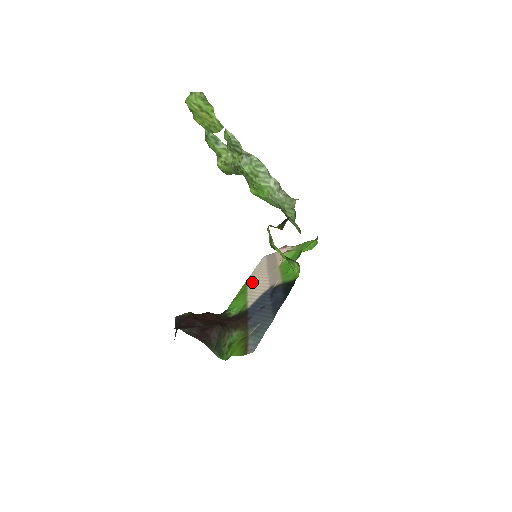
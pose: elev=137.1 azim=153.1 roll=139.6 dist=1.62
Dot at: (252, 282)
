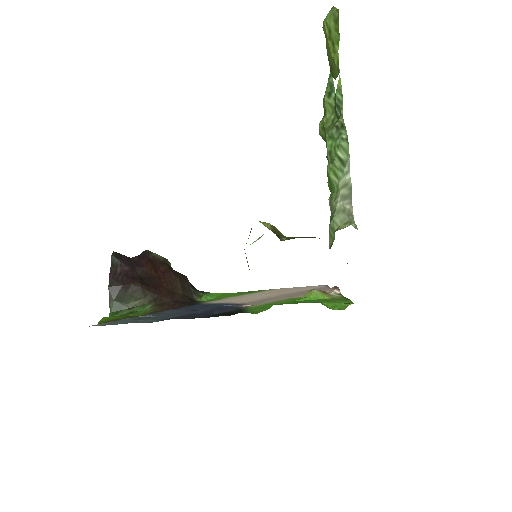
Dot at: (264, 292)
